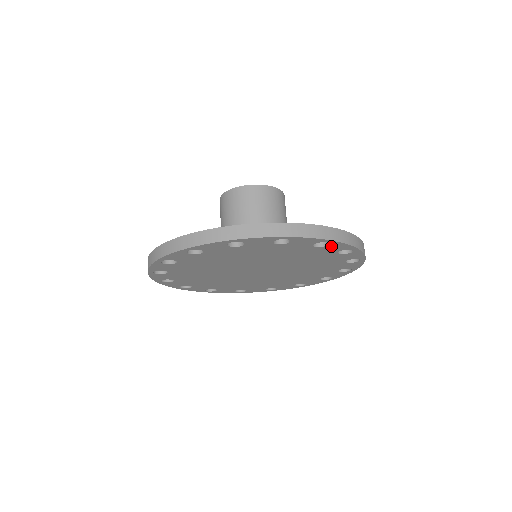
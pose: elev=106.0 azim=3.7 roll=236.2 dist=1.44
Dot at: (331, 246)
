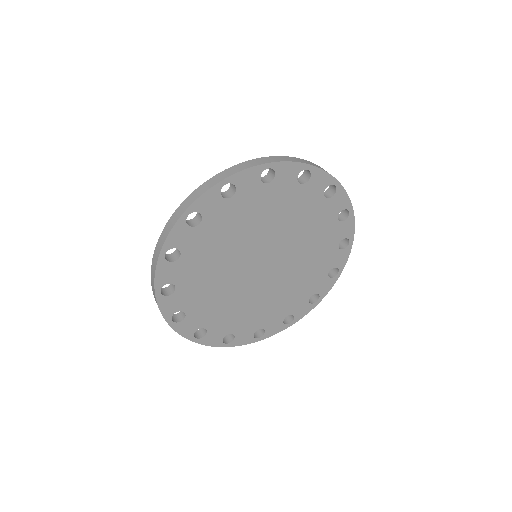
Dot at: (336, 198)
